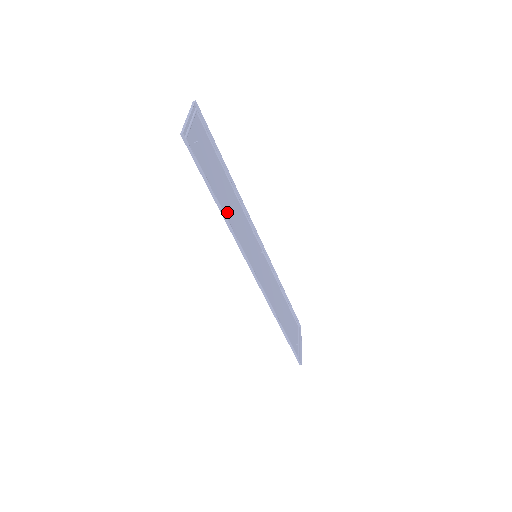
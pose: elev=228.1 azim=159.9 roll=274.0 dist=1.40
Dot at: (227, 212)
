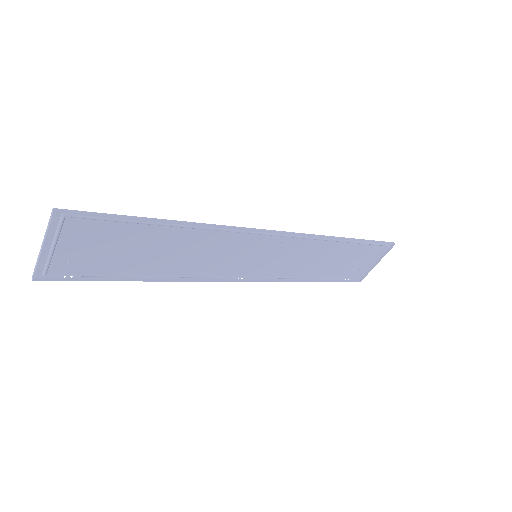
Dot at: (168, 267)
